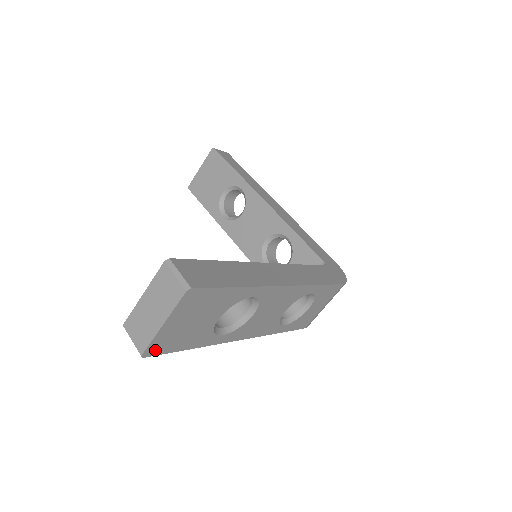
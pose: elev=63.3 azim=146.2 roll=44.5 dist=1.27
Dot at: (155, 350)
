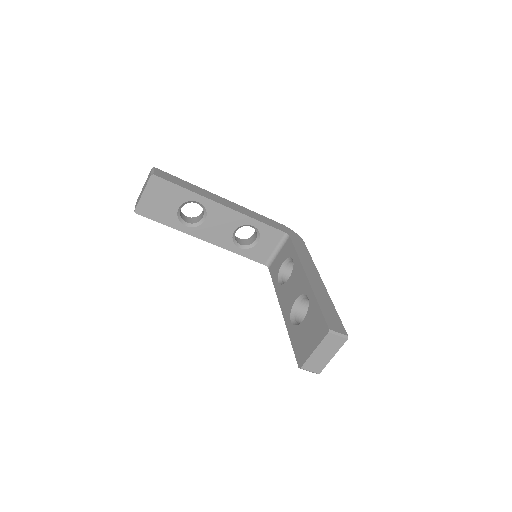
Dot at: occluded
